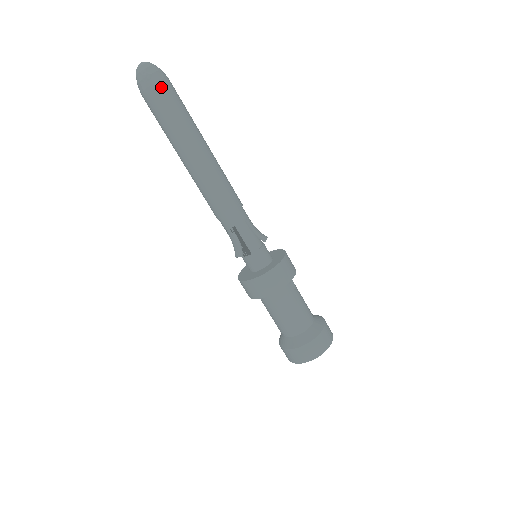
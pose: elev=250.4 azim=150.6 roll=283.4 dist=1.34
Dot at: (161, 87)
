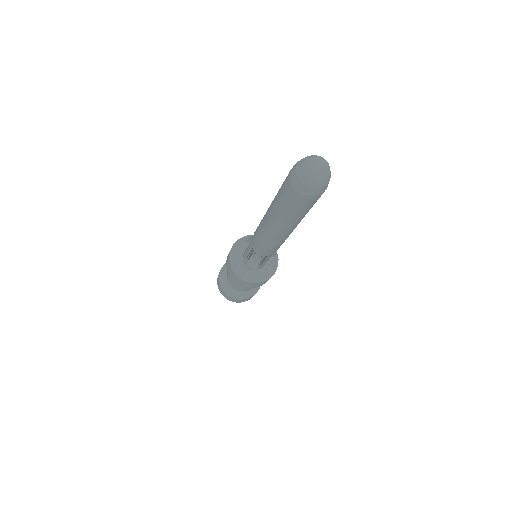
Dot at: occluded
